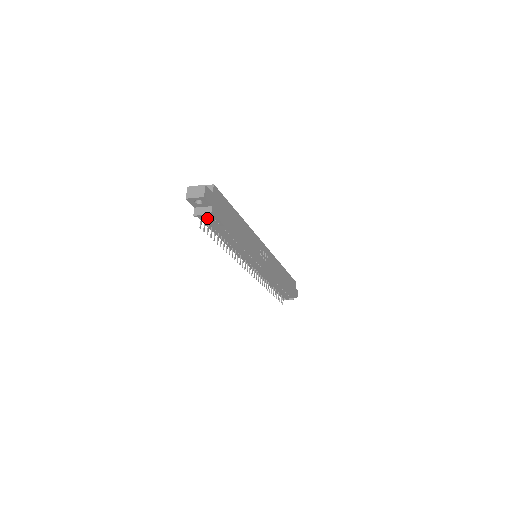
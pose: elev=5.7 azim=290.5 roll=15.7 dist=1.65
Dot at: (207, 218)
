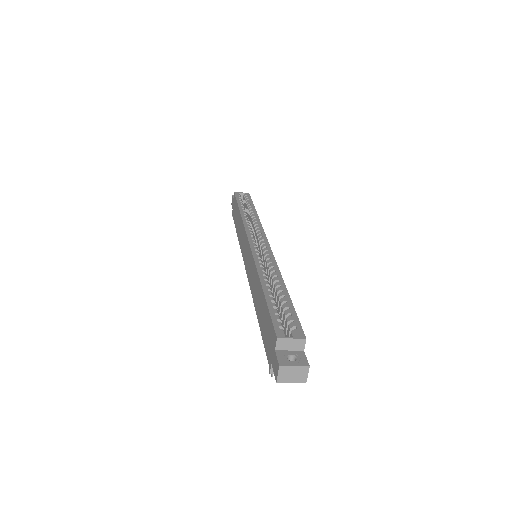
Dot at: occluded
